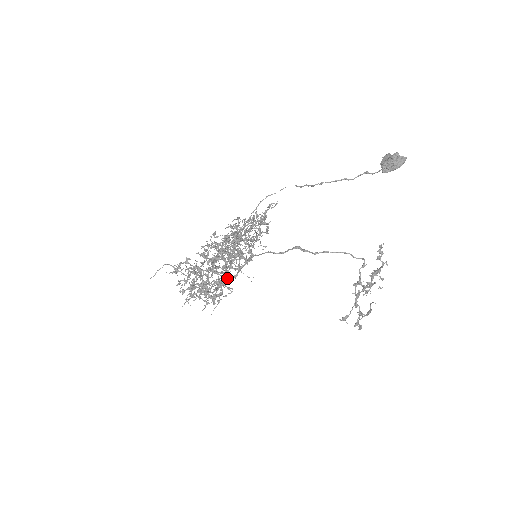
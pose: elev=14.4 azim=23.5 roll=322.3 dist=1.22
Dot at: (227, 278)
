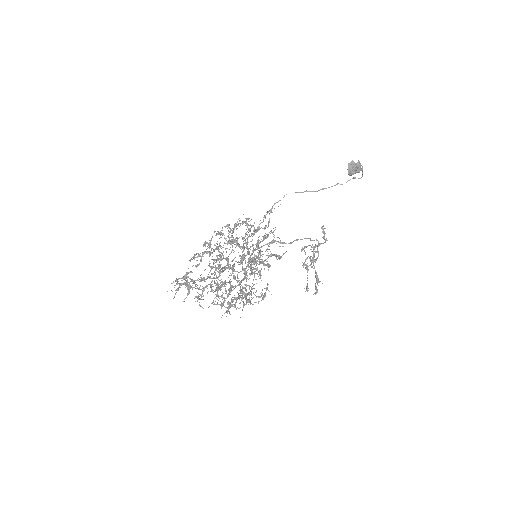
Dot at: (241, 281)
